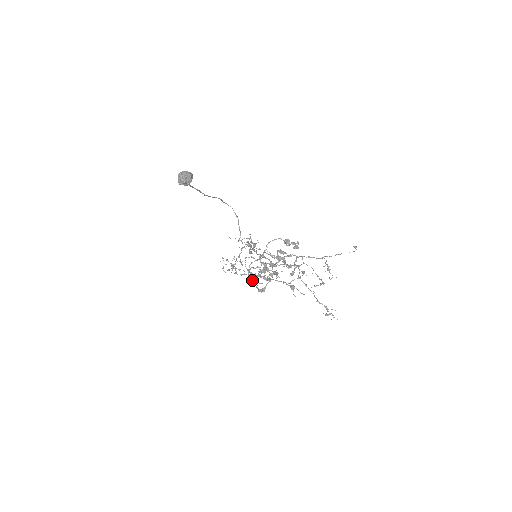
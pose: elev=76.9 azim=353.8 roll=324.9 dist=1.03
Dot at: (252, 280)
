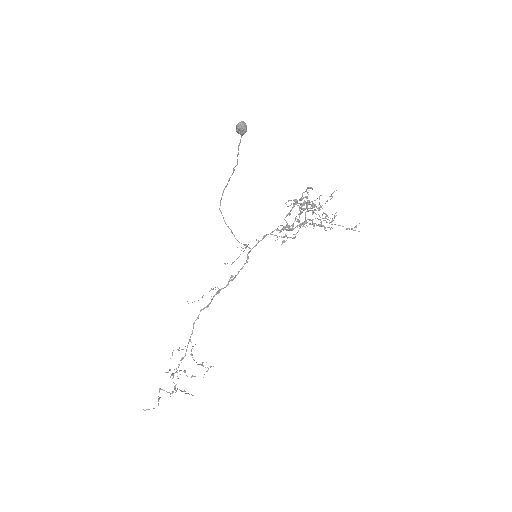
Dot at: (191, 394)
